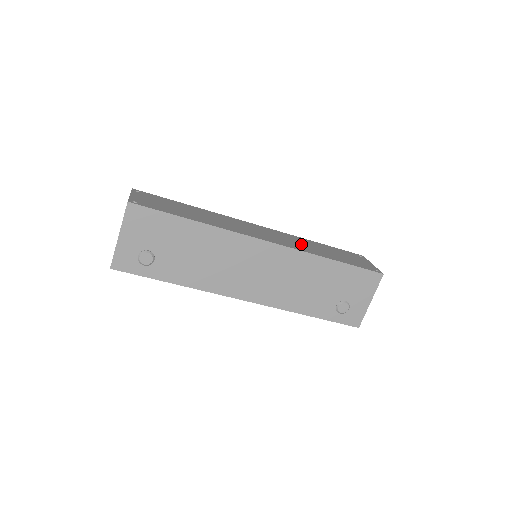
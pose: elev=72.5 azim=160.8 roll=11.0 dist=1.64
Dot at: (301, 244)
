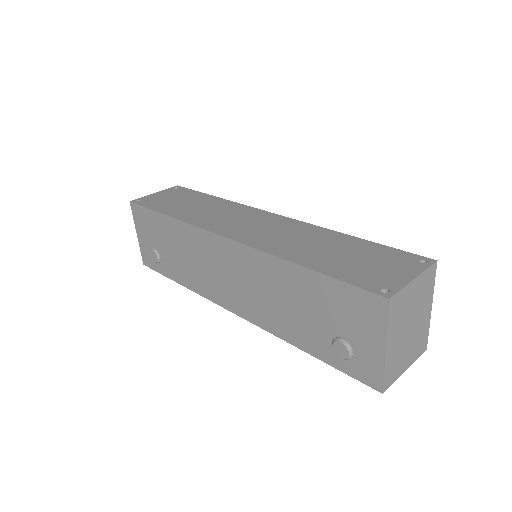
Dot at: (292, 240)
